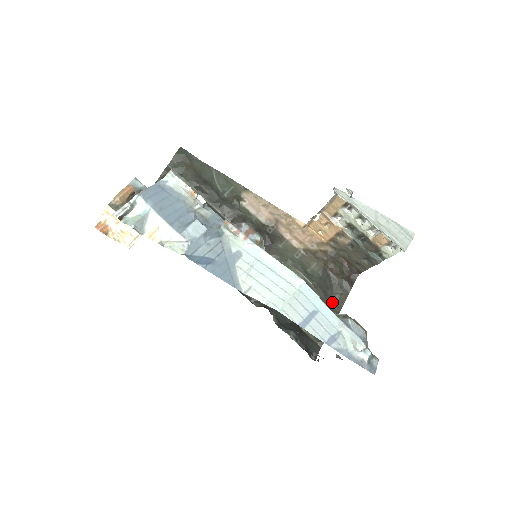
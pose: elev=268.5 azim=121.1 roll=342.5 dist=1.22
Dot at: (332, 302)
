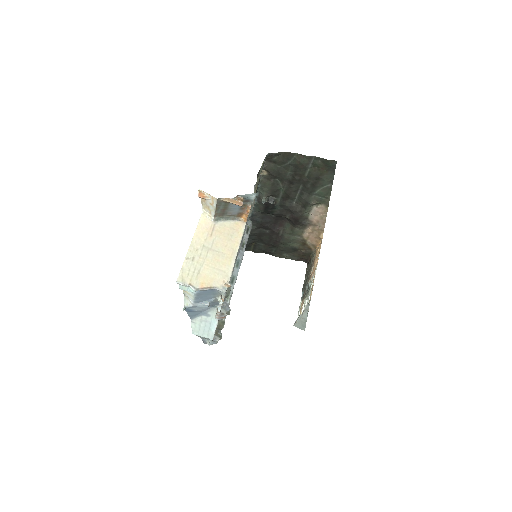
Dot at: (280, 253)
